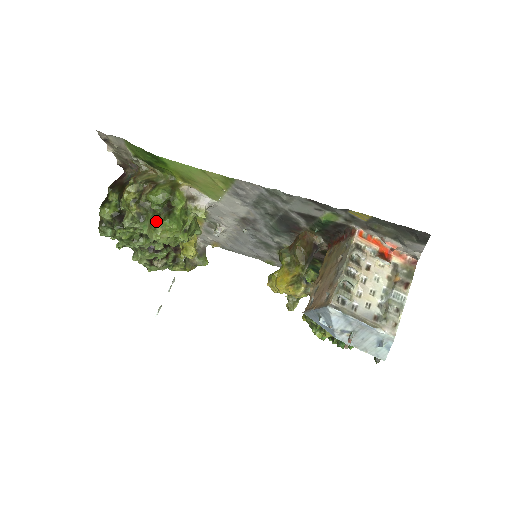
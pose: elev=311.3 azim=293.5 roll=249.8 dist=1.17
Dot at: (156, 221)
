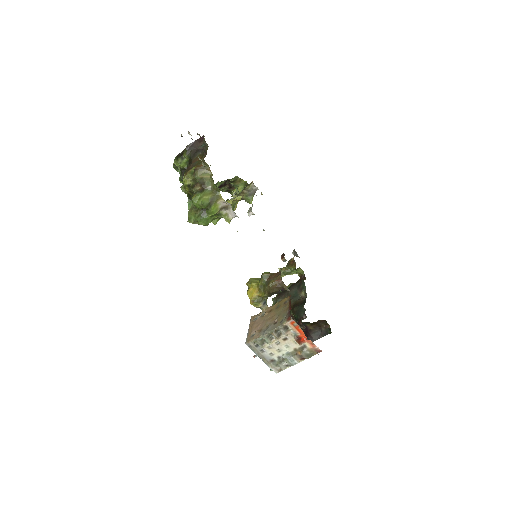
Dot at: (194, 212)
